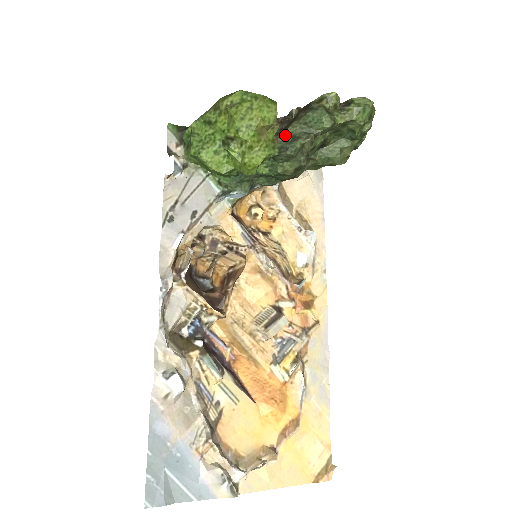
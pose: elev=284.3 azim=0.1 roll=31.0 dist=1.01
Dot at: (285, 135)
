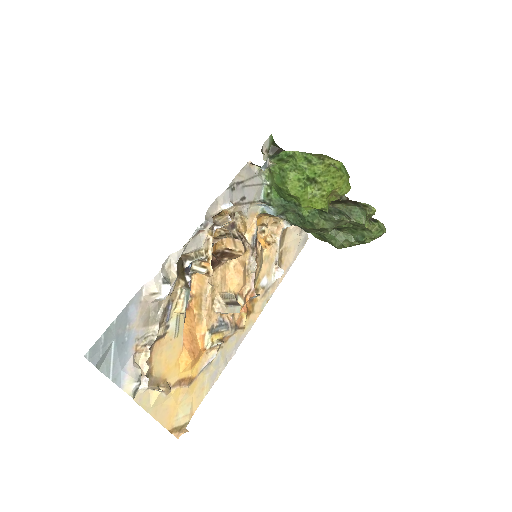
Dot at: (335, 206)
